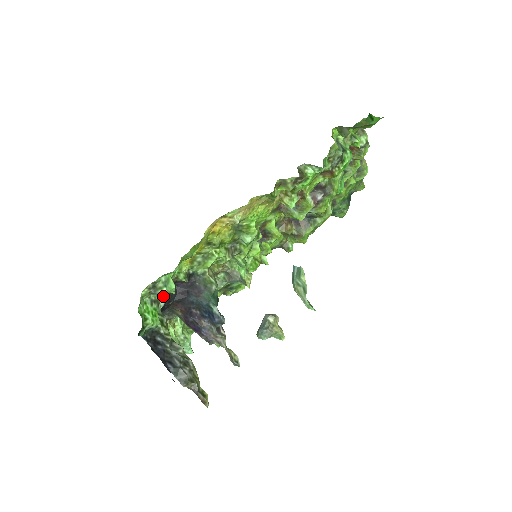
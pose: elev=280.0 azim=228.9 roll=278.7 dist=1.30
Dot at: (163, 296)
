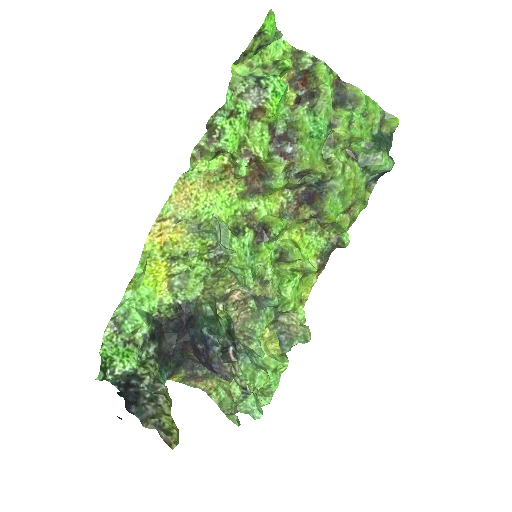
Dot at: (131, 331)
